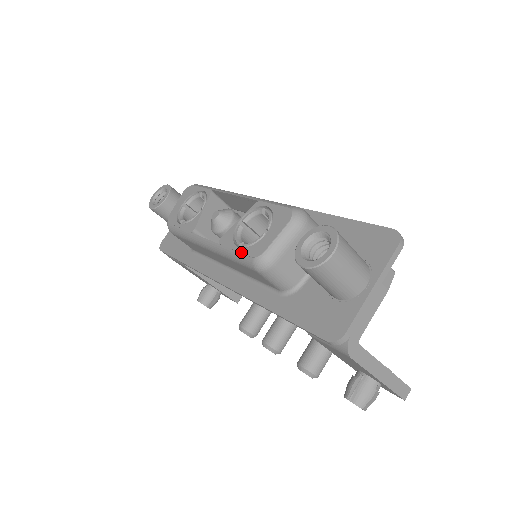
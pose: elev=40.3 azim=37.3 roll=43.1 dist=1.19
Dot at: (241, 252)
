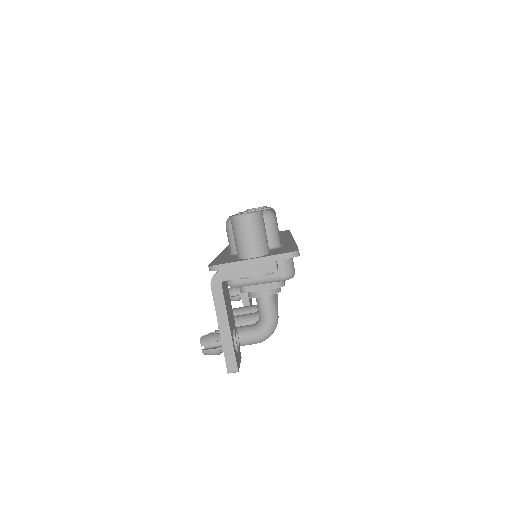
Dot at: occluded
